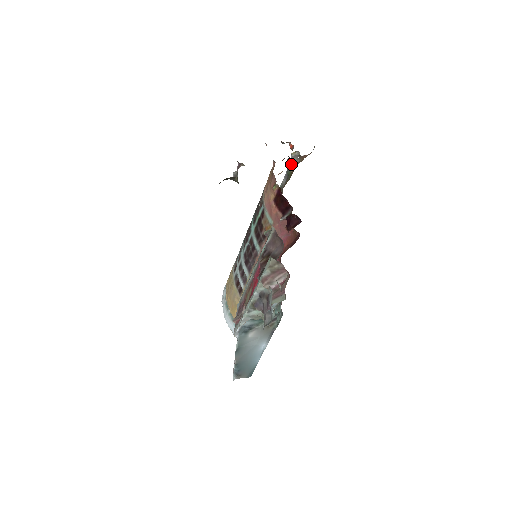
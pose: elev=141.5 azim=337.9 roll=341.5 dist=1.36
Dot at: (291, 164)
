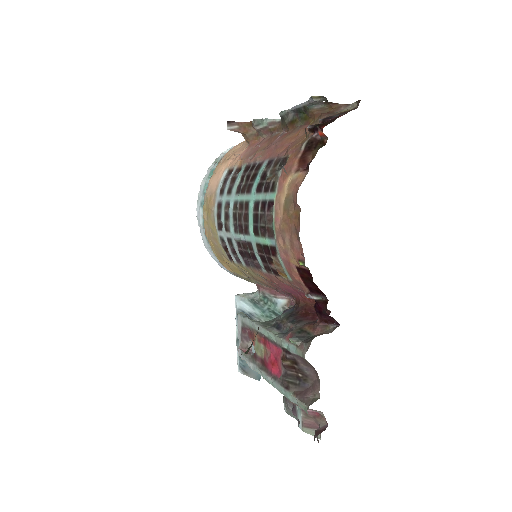
Dot at: (308, 106)
